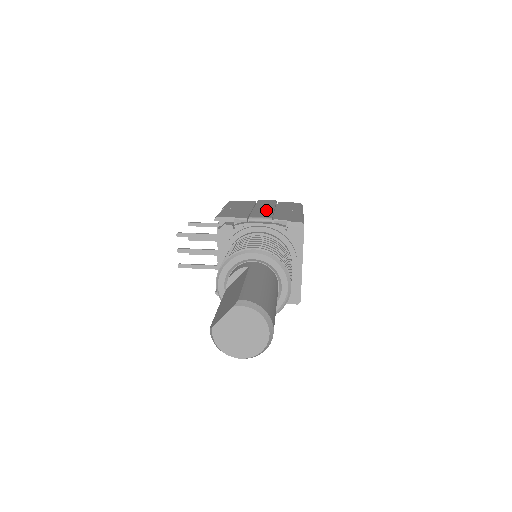
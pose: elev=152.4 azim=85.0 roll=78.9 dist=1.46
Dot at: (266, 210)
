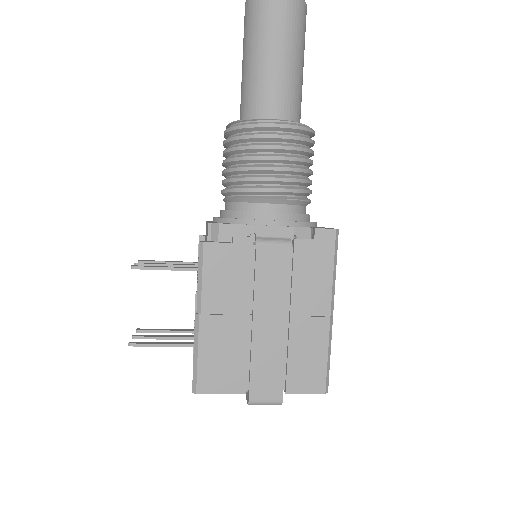
Dot at: occluded
